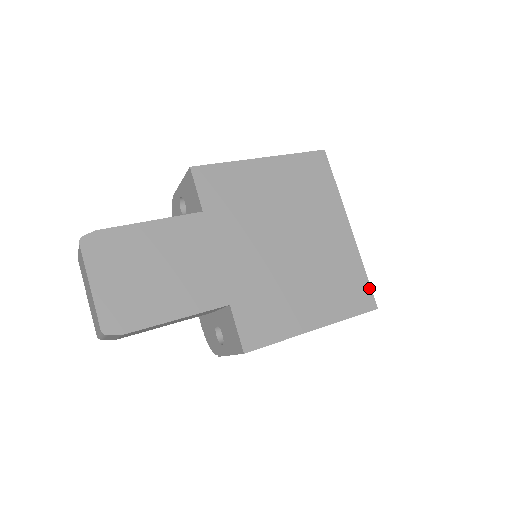
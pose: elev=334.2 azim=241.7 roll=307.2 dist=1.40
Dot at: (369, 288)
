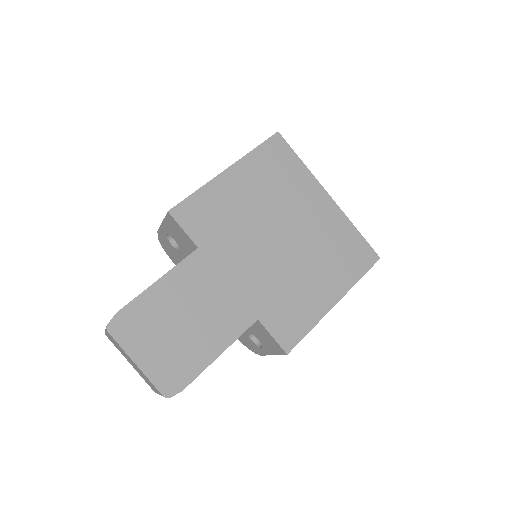
Dot at: (366, 244)
